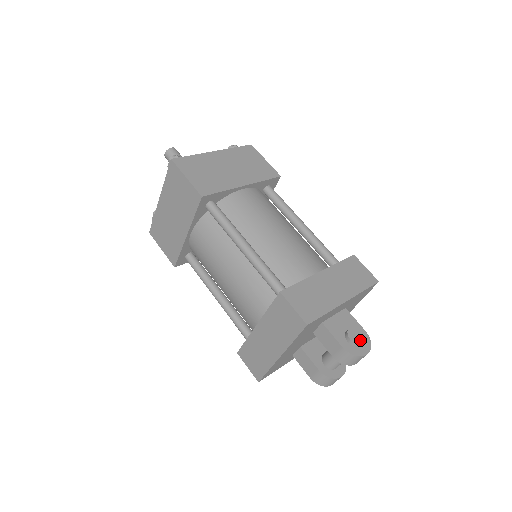
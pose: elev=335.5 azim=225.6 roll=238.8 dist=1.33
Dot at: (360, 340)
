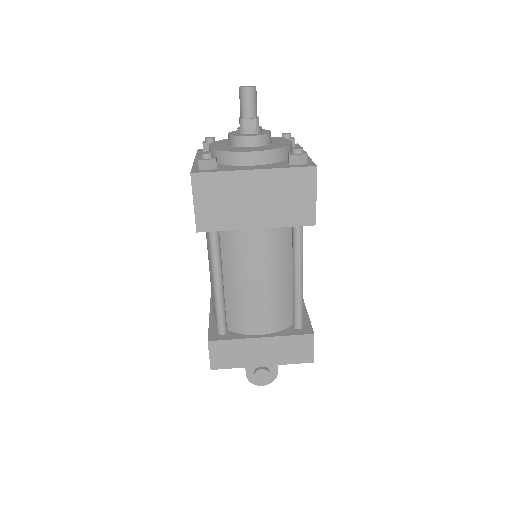
Dot at: (262, 379)
